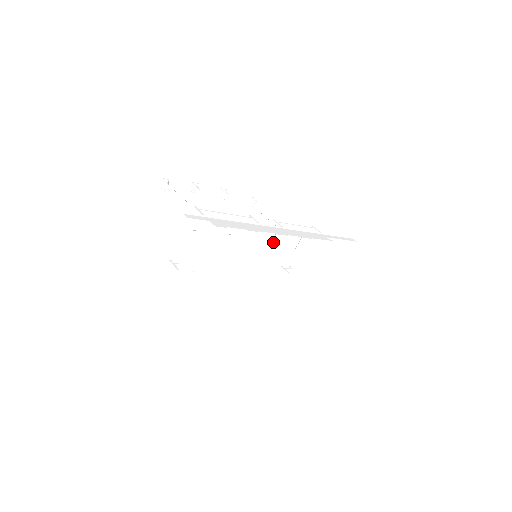
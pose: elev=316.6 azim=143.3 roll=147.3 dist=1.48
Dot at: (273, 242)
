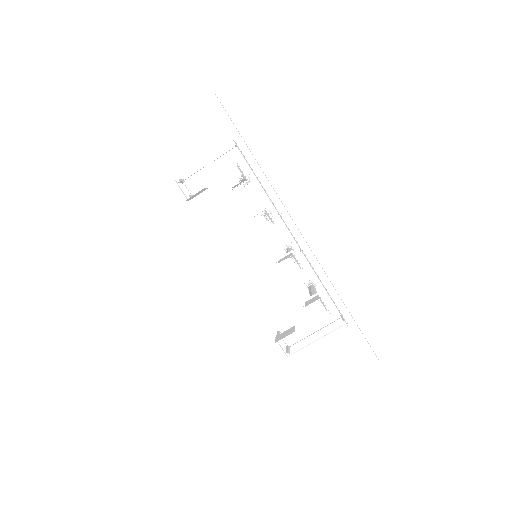
Dot at: occluded
